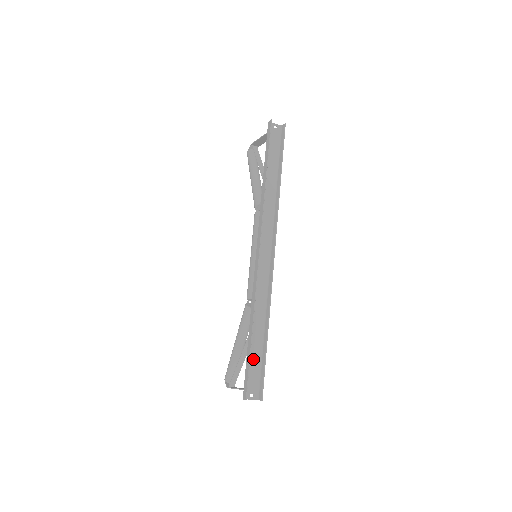
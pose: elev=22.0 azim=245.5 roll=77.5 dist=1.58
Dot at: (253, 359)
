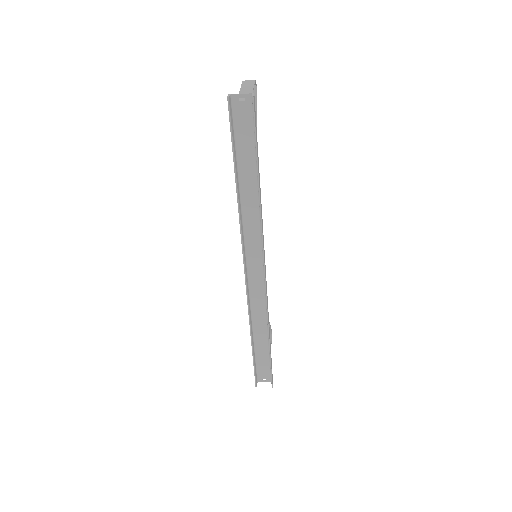
Dot at: (260, 356)
